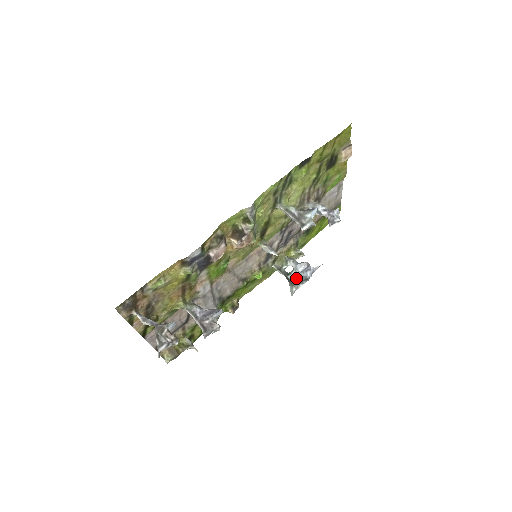
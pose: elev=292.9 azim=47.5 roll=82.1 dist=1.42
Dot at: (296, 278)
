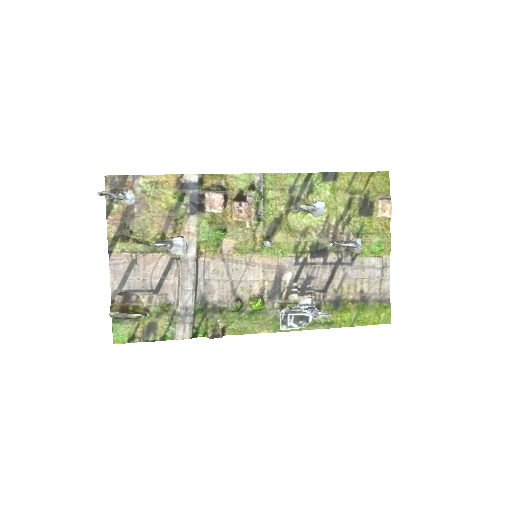
Dot at: (292, 308)
